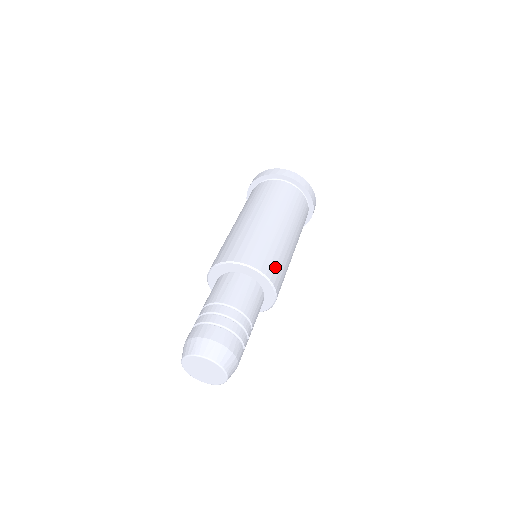
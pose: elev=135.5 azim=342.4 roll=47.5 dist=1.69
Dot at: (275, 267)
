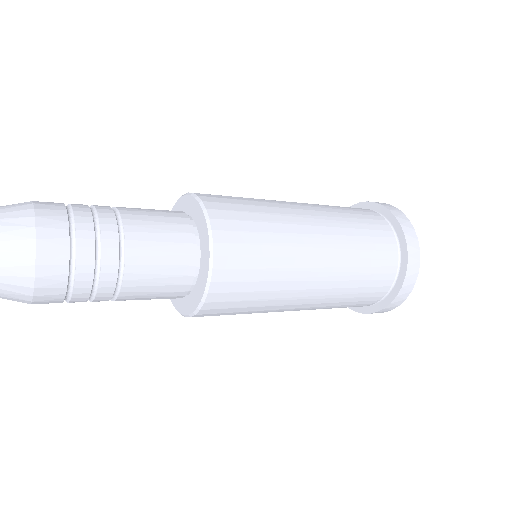
Dot at: (235, 211)
